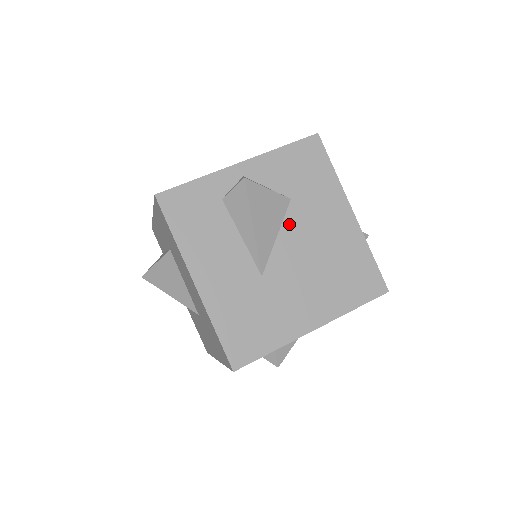
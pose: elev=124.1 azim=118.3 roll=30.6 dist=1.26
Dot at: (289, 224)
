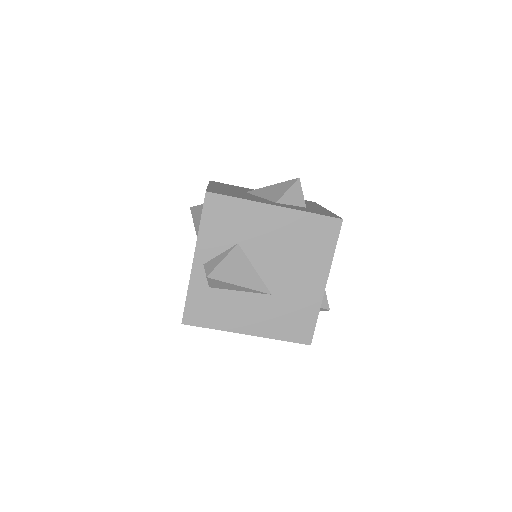
Dot at: (253, 256)
